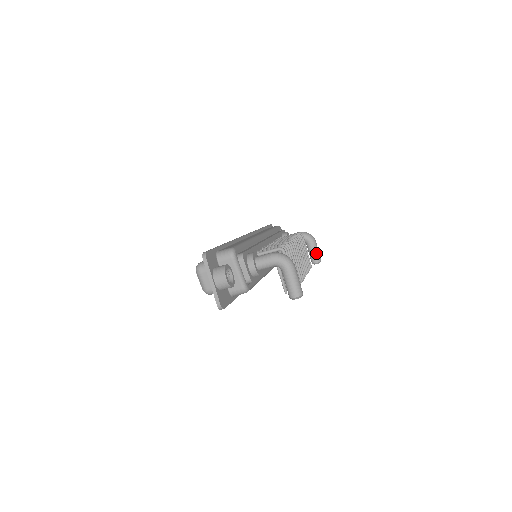
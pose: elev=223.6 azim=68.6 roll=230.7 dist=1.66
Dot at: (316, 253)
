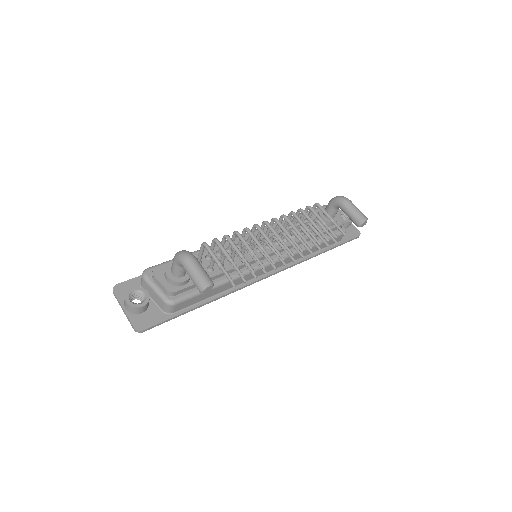
Dot at: (352, 214)
